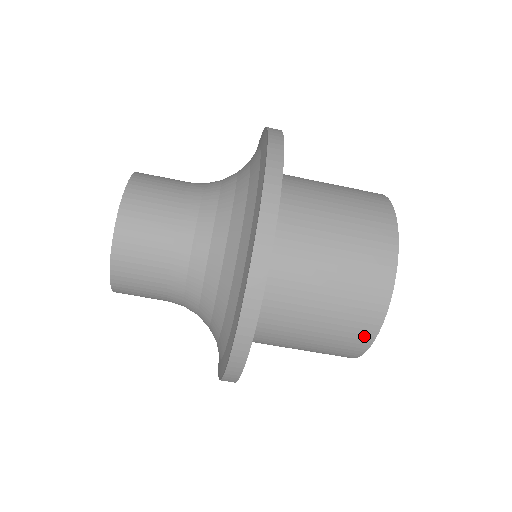
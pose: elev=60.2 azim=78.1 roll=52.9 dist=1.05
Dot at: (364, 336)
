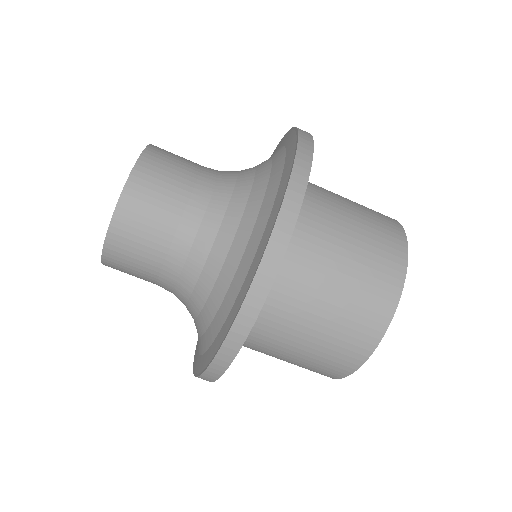
Dot at: (361, 349)
